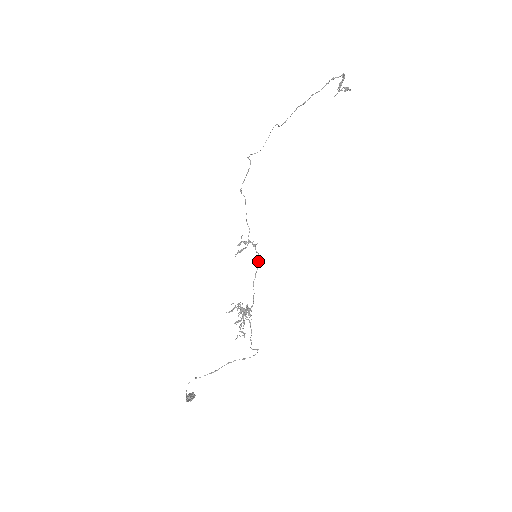
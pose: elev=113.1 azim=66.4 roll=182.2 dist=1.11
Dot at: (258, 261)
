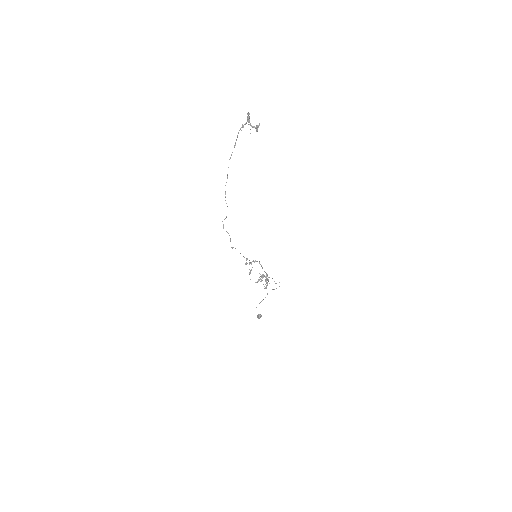
Dot at: (261, 265)
